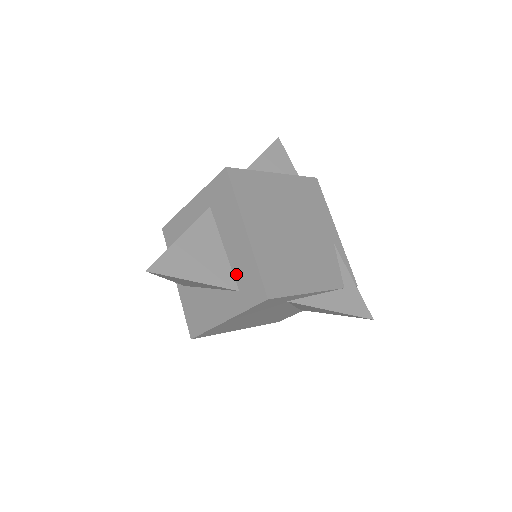
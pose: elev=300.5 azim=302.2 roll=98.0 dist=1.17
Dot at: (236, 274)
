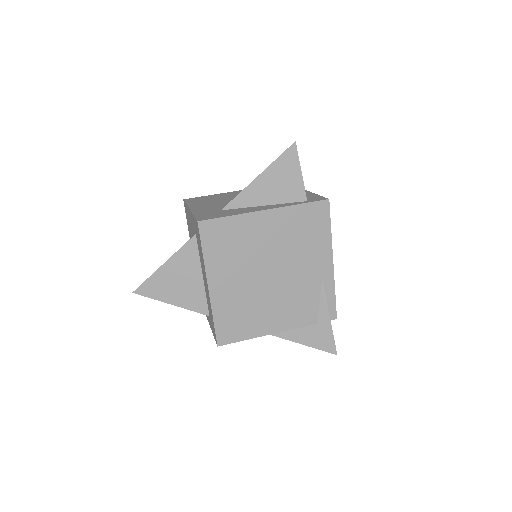
Dot at: (208, 304)
